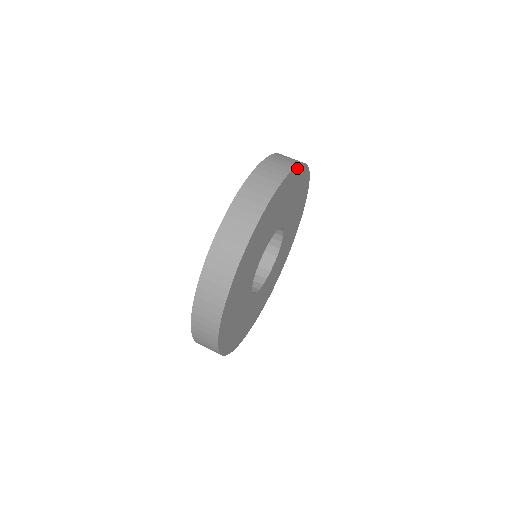
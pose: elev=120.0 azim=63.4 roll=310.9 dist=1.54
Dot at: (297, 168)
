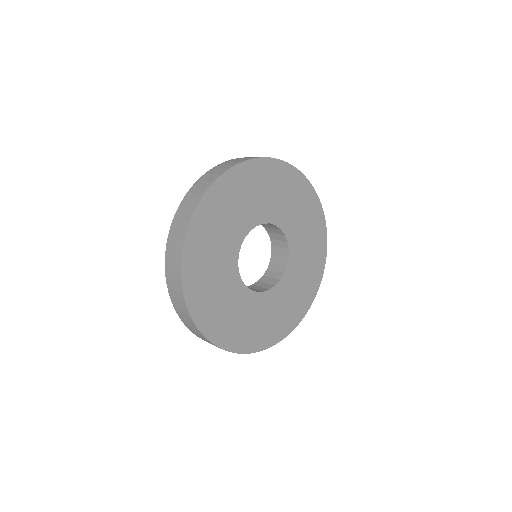
Dot at: (274, 161)
